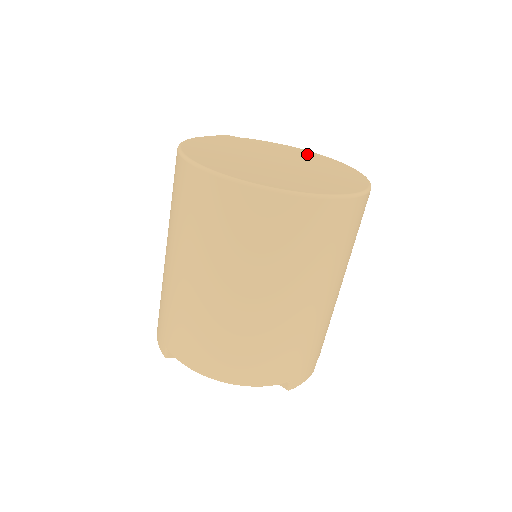
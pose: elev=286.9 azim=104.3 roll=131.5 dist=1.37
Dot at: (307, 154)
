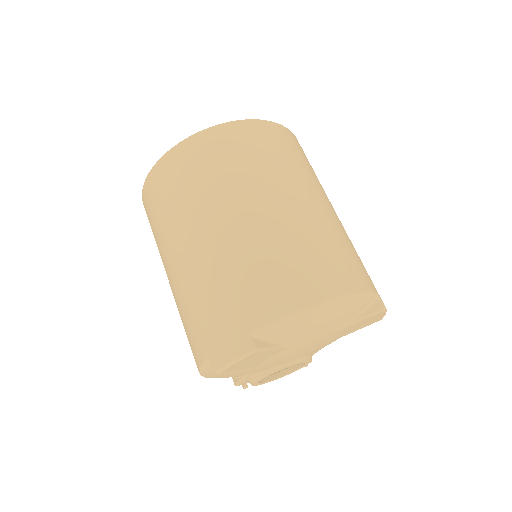
Dot at: occluded
